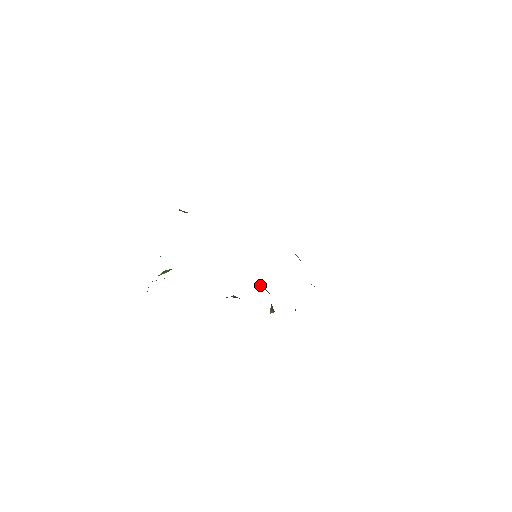
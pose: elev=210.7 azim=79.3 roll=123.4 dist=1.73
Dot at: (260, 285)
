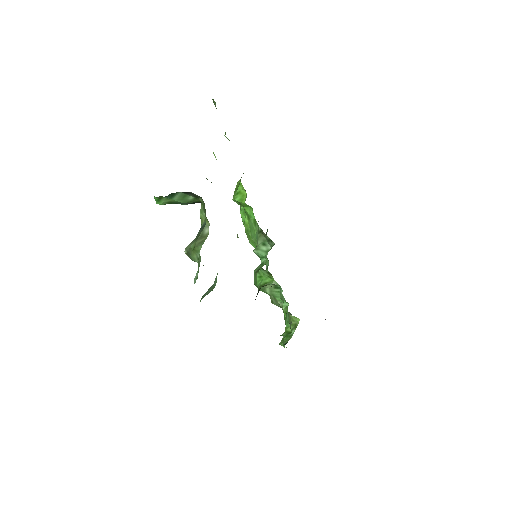
Dot at: (272, 284)
